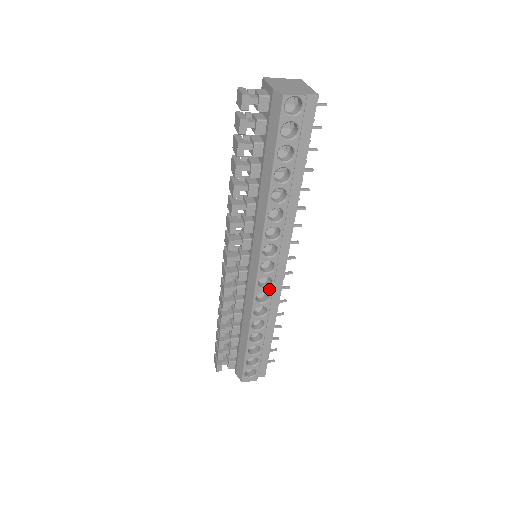
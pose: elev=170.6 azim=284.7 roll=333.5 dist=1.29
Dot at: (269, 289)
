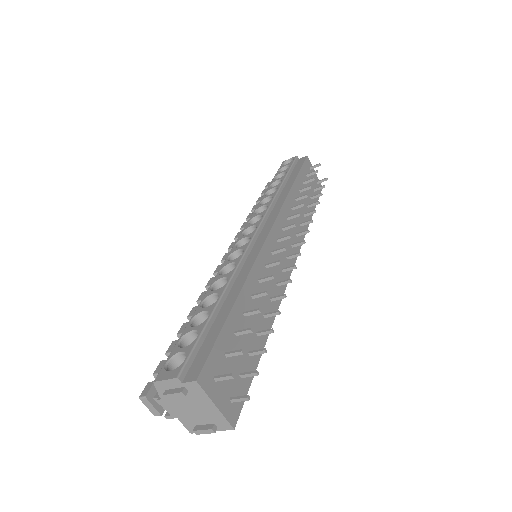
Dot at: (245, 246)
